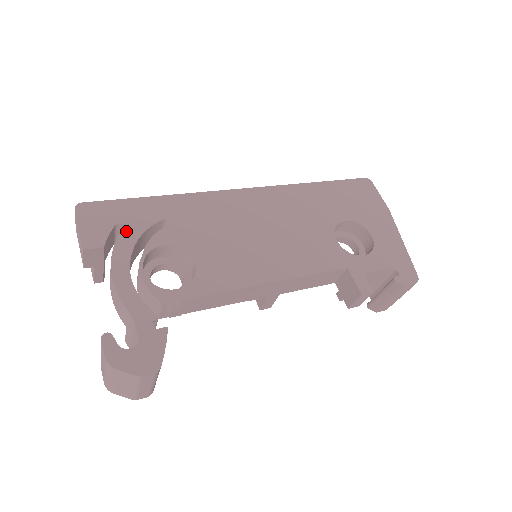
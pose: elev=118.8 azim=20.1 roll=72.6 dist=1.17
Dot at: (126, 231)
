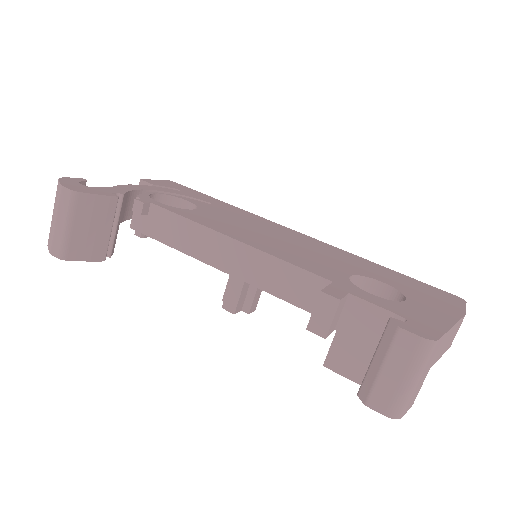
Dot at: (177, 191)
